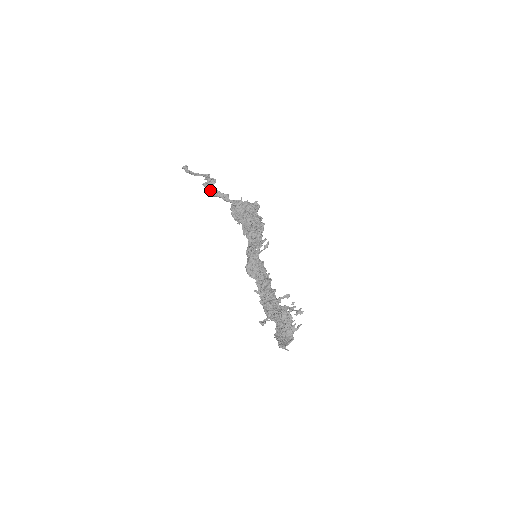
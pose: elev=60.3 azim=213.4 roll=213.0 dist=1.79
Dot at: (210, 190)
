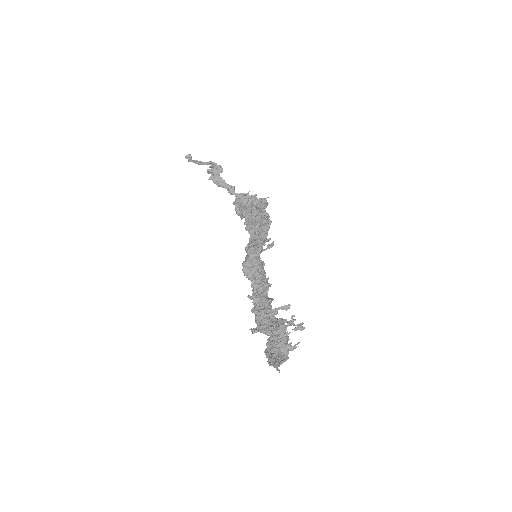
Dot at: (215, 178)
